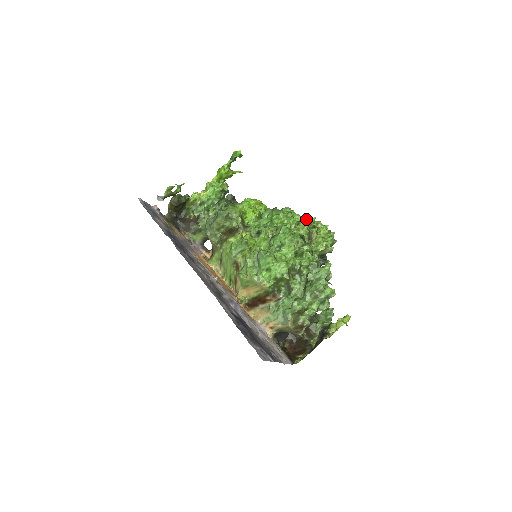
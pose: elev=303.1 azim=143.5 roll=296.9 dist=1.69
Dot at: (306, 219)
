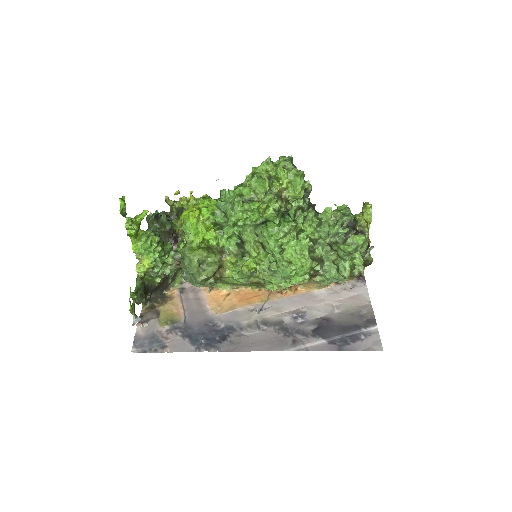
Dot at: (257, 184)
